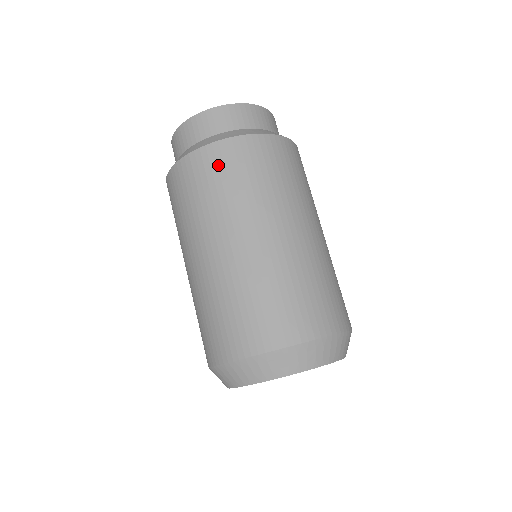
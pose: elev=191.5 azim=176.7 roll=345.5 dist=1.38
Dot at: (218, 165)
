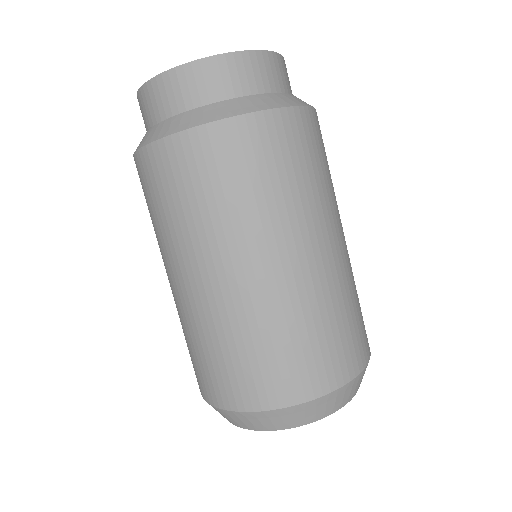
Dot at: (302, 140)
